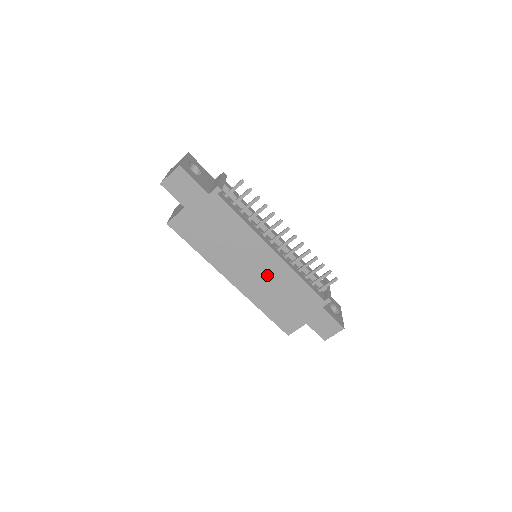
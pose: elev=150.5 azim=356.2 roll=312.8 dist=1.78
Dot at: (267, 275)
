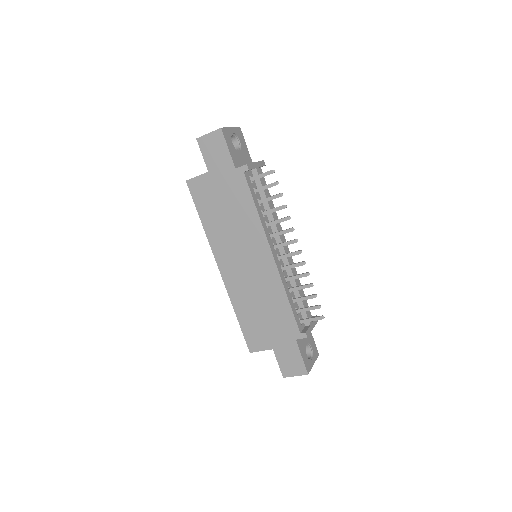
Dot at: (256, 278)
